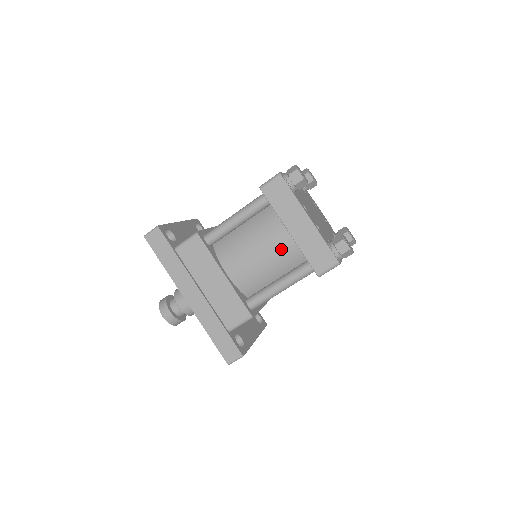
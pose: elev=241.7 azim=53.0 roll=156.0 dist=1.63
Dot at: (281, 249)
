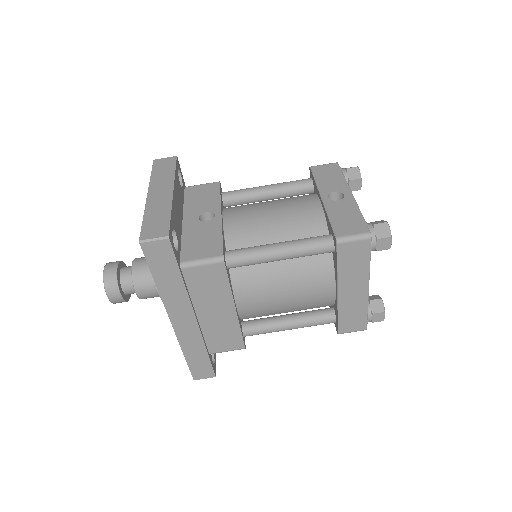
Dot at: (315, 300)
